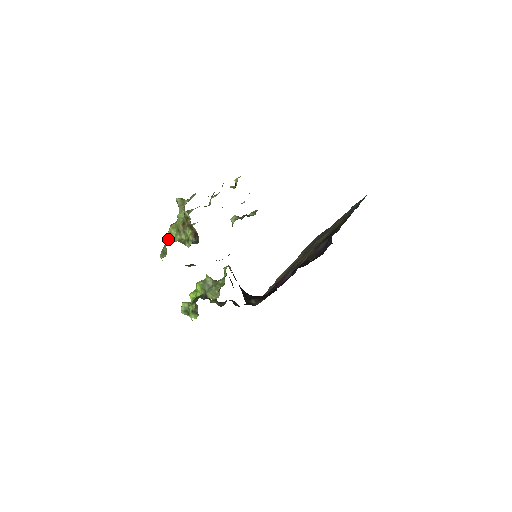
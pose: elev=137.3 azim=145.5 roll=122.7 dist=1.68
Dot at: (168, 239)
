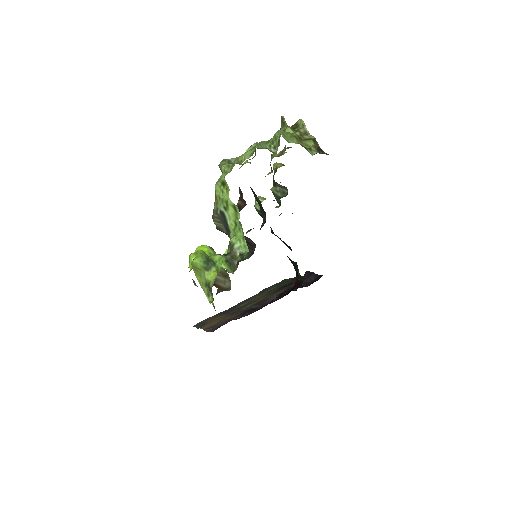
Dot at: occluded
